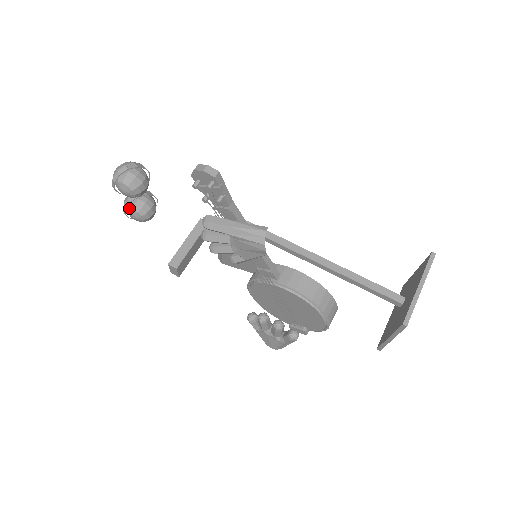
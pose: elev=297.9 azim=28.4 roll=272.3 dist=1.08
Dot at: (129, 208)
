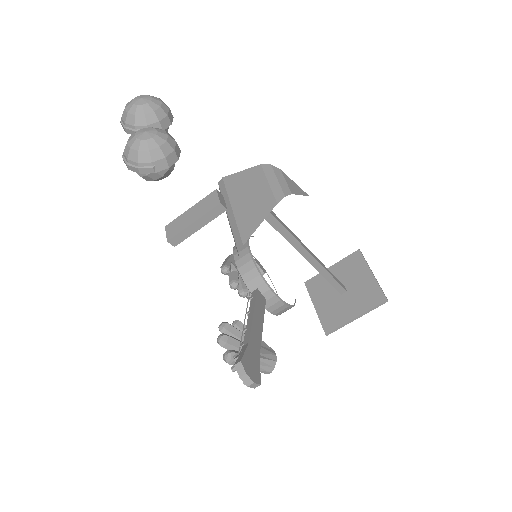
Dot at: occluded
